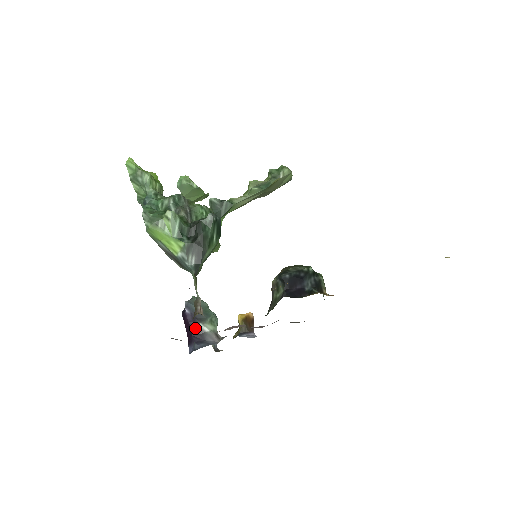
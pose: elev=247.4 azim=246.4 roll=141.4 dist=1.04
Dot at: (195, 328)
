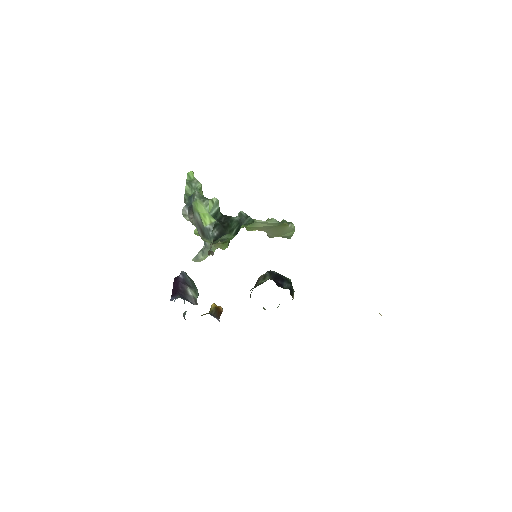
Dot at: (183, 288)
